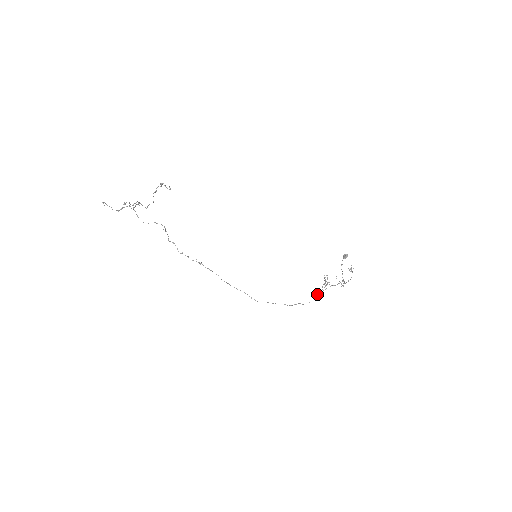
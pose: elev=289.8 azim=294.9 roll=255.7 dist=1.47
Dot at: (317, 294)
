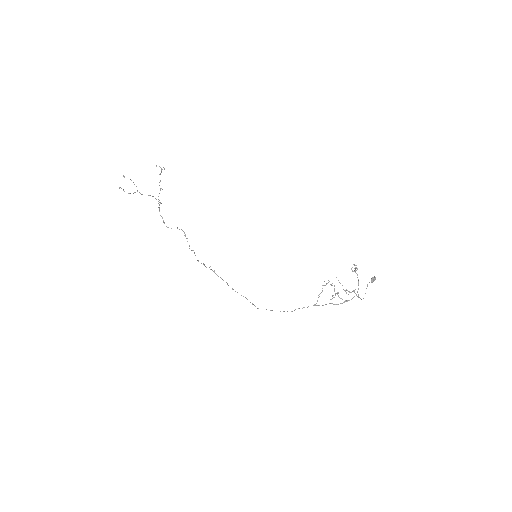
Dot at: occluded
